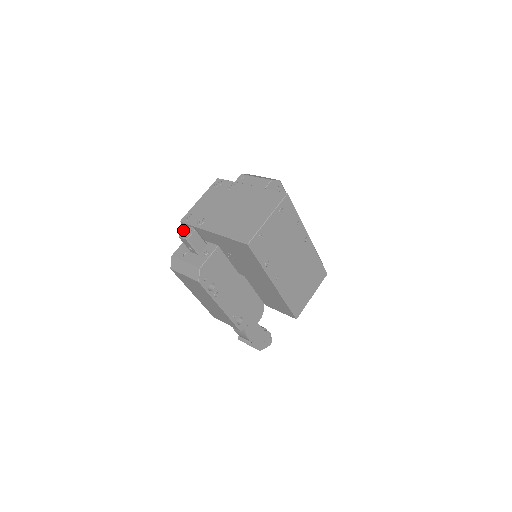
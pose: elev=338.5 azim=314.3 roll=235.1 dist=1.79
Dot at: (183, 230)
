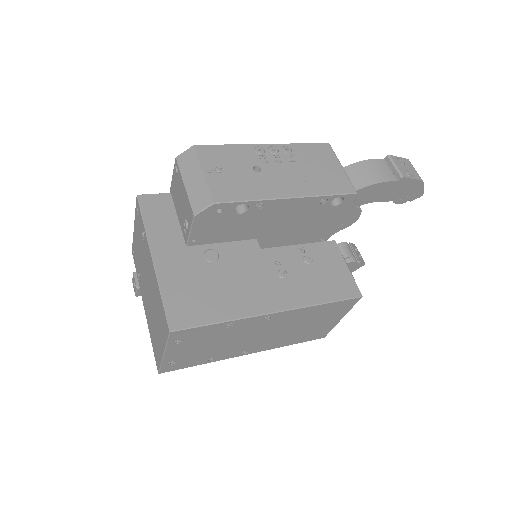
Dot at: occluded
